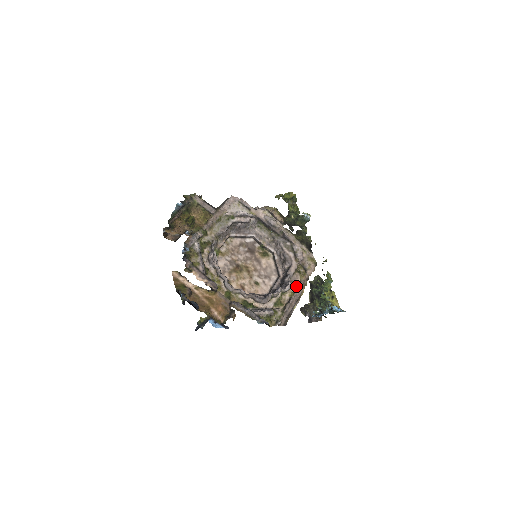
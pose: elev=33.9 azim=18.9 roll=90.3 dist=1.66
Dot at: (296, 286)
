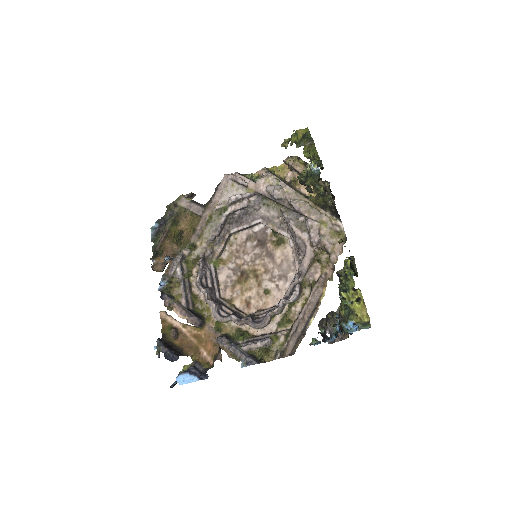
Dot at: (311, 288)
